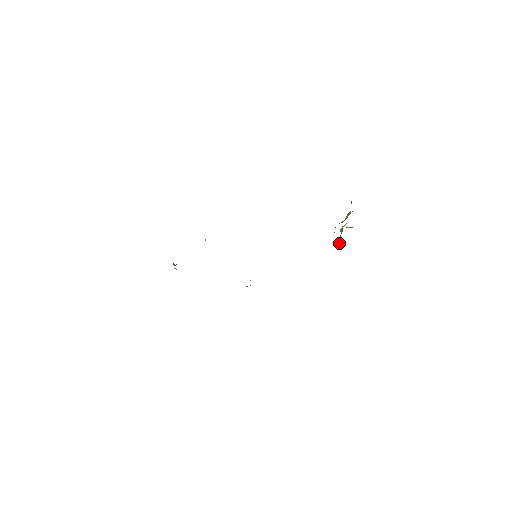
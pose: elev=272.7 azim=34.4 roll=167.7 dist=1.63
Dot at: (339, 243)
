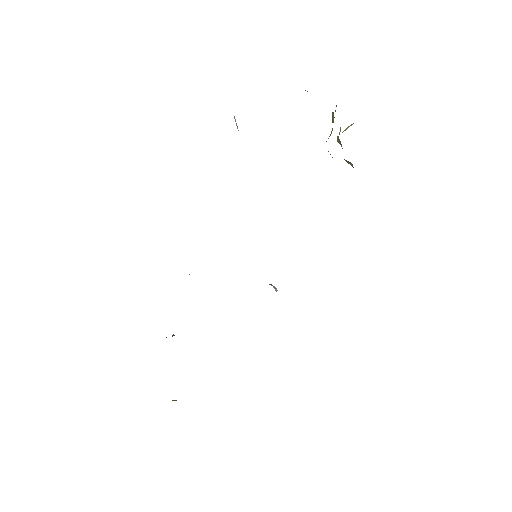
Dot at: (347, 162)
